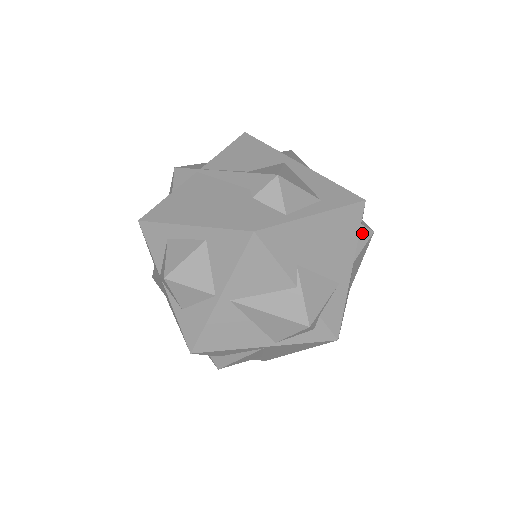
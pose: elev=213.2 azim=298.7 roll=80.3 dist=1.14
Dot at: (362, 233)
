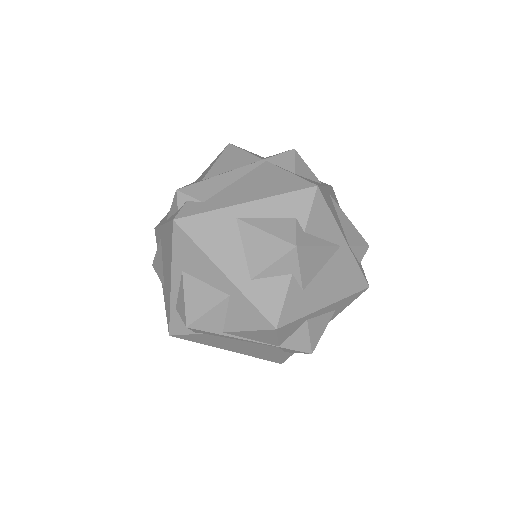
Dot at: occluded
